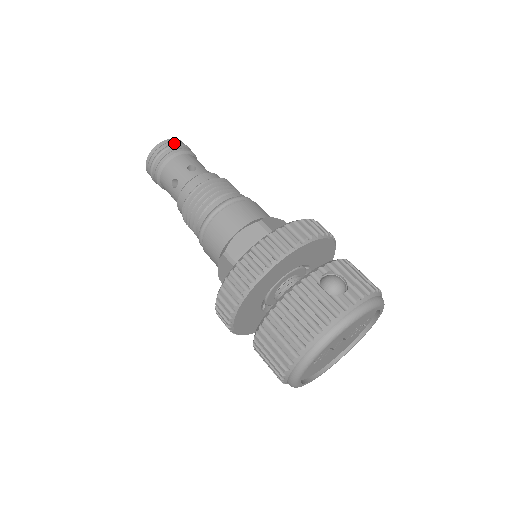
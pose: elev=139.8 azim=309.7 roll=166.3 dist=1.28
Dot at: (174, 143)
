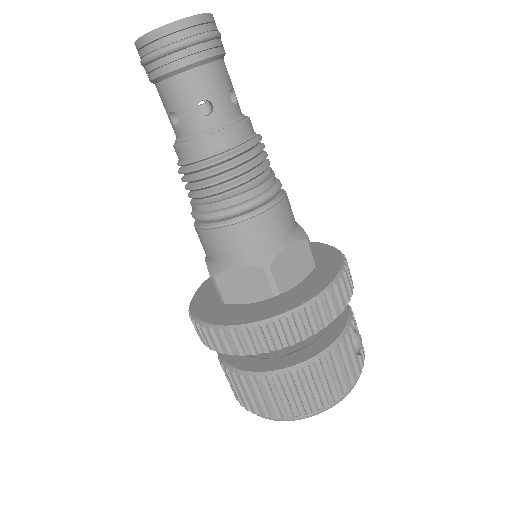
Dot at: occluded
